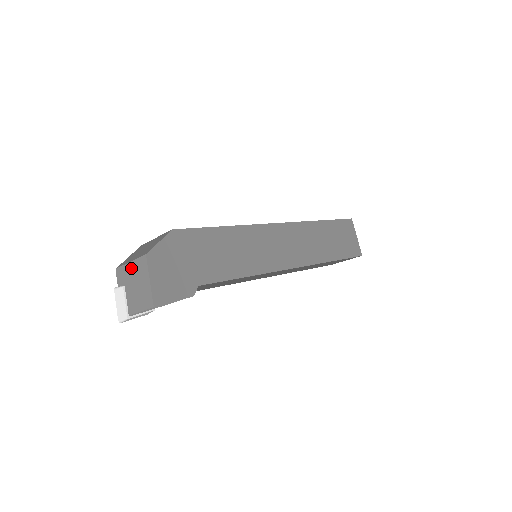
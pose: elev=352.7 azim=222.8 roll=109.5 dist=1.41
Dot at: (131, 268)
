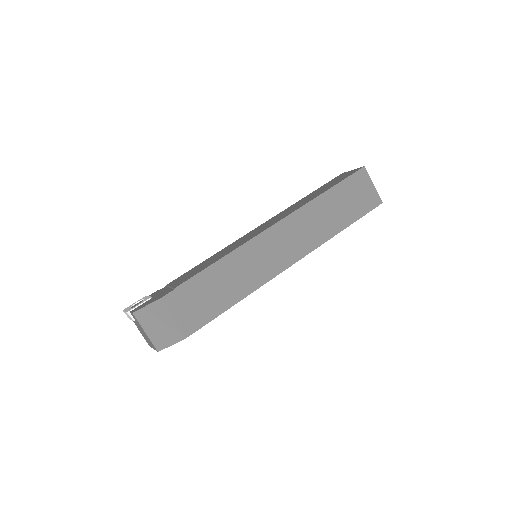
Dot at: (144, 333)
